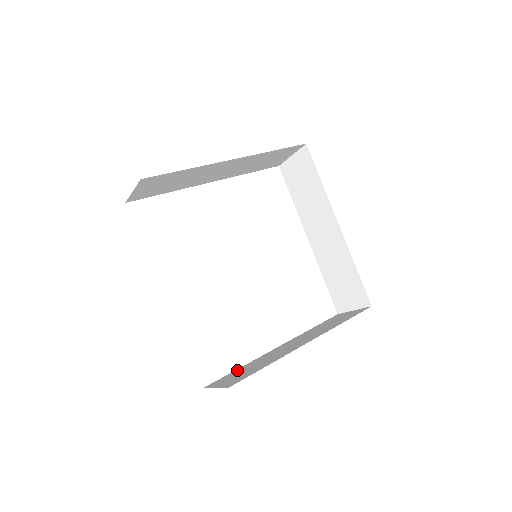
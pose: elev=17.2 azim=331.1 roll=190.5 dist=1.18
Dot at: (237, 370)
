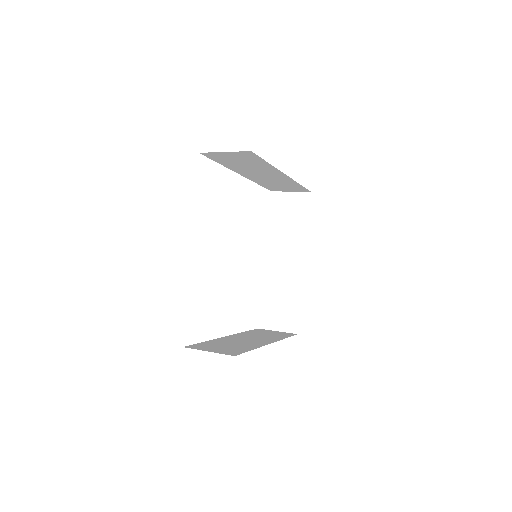
Dot at: (207, 343)
